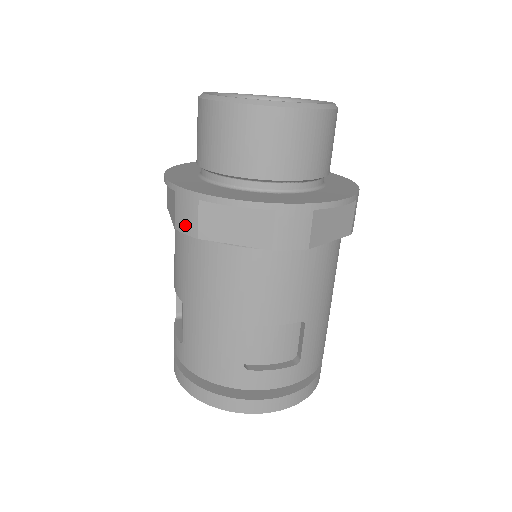
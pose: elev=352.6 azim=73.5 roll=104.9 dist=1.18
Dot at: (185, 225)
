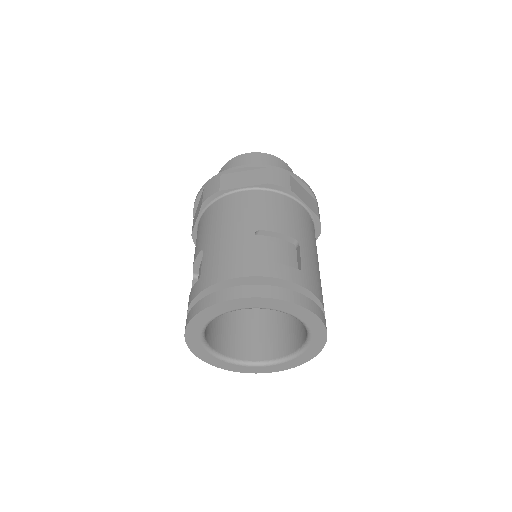
Dot at: (211, 192)
